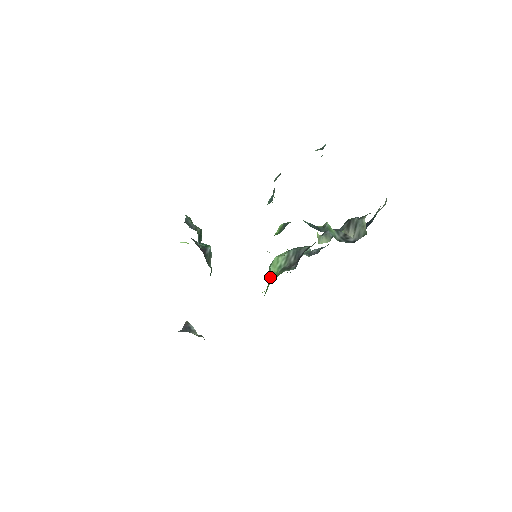
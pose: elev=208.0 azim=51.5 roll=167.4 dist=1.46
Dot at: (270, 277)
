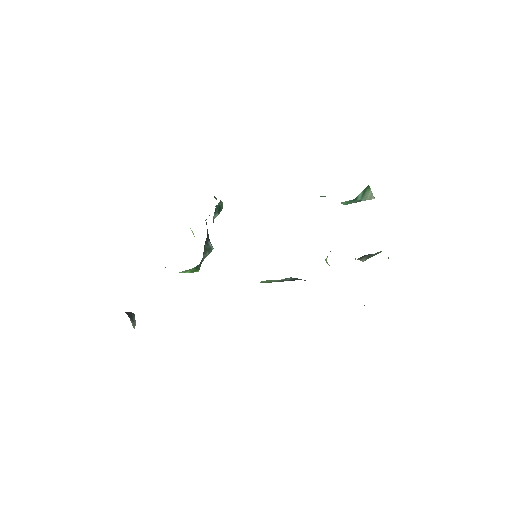
Dot at: occluded
